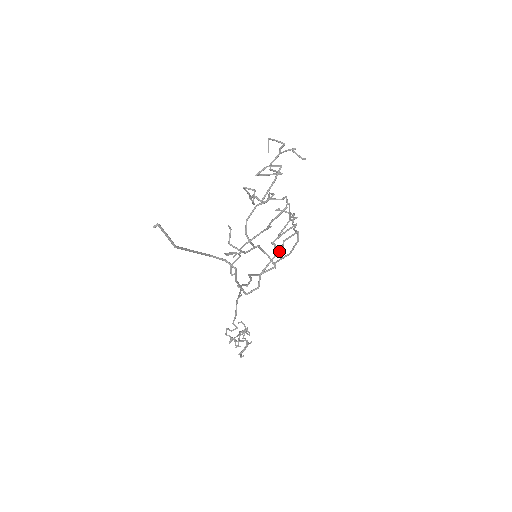
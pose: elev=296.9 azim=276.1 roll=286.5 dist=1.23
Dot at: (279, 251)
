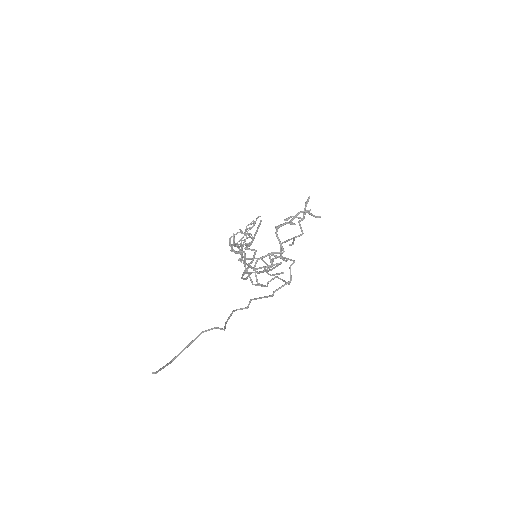
Dot at: occluded
